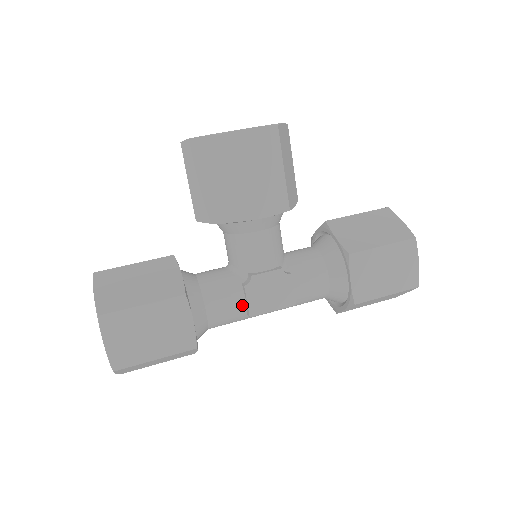
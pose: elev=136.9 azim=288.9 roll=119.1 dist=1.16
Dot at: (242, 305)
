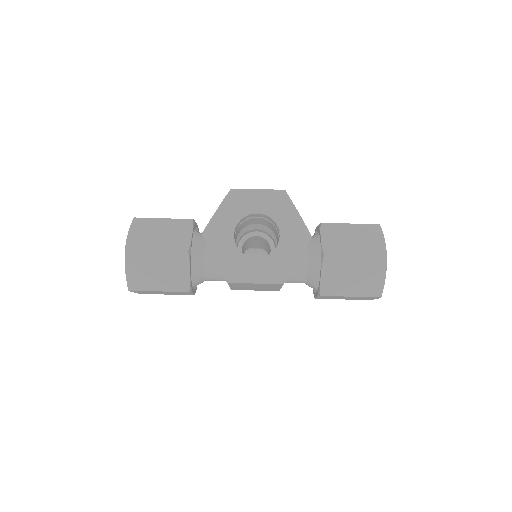
Dot at: occluded
